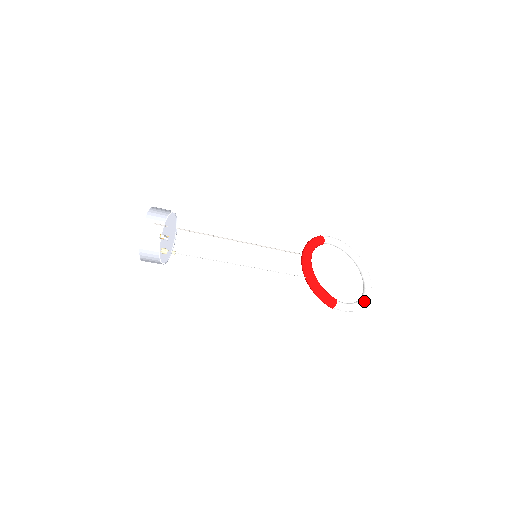
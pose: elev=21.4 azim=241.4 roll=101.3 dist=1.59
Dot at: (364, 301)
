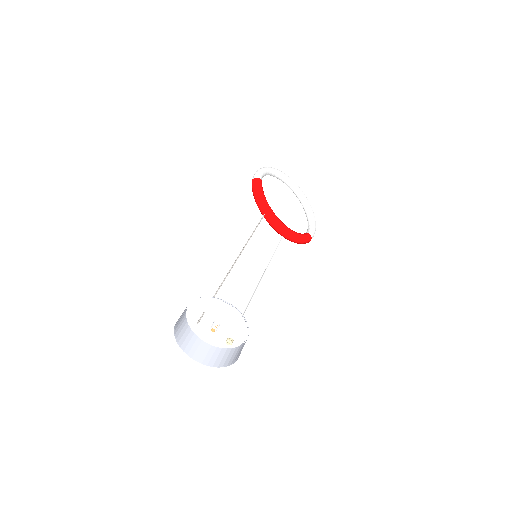
Dot at: (313, 214)
